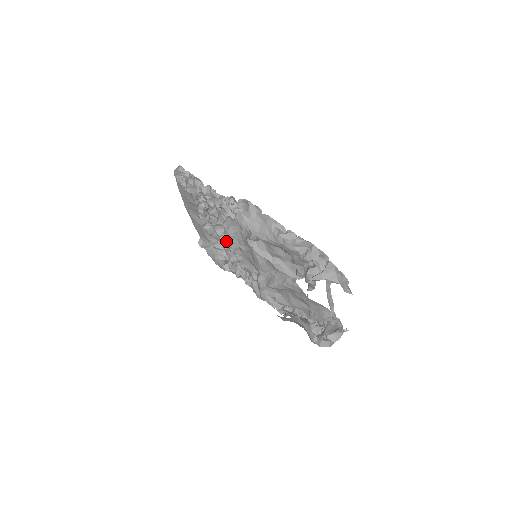
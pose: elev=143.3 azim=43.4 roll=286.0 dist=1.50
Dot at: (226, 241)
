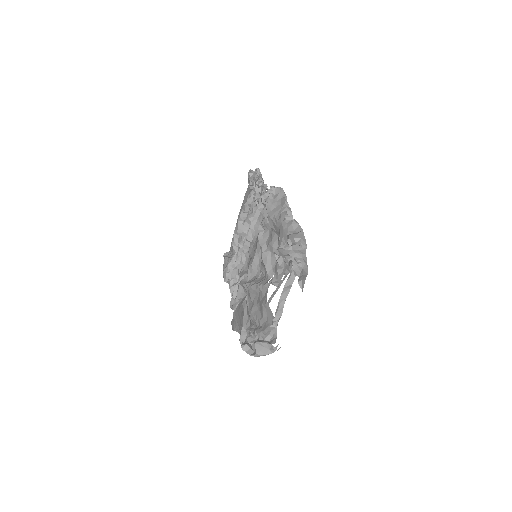
Dot at: occluded
